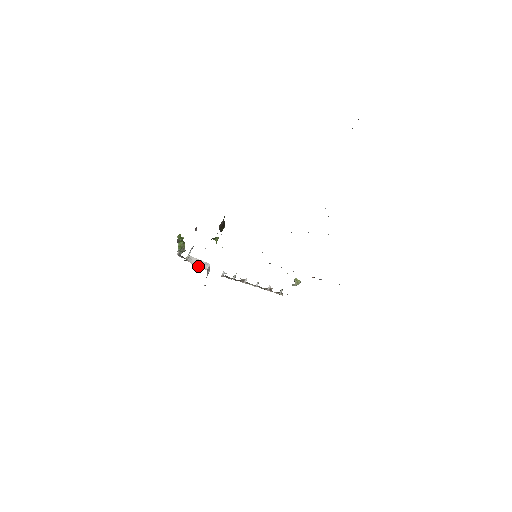
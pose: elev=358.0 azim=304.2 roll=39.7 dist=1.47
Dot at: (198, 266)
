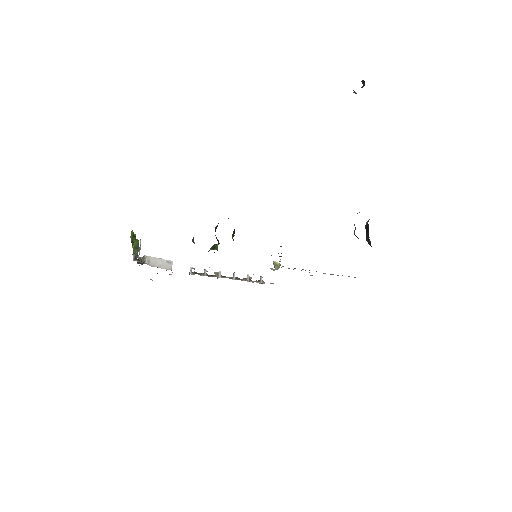
Dot at: occluded
